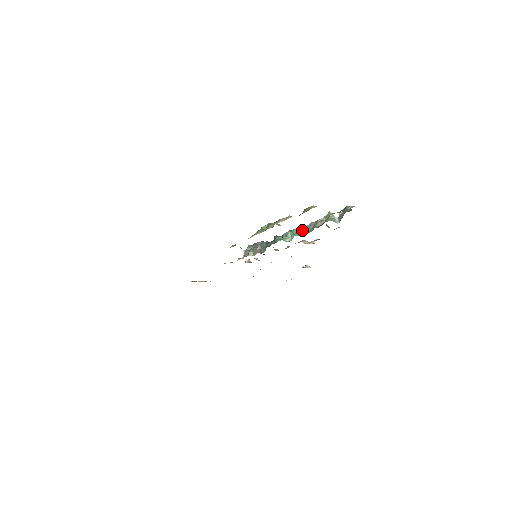
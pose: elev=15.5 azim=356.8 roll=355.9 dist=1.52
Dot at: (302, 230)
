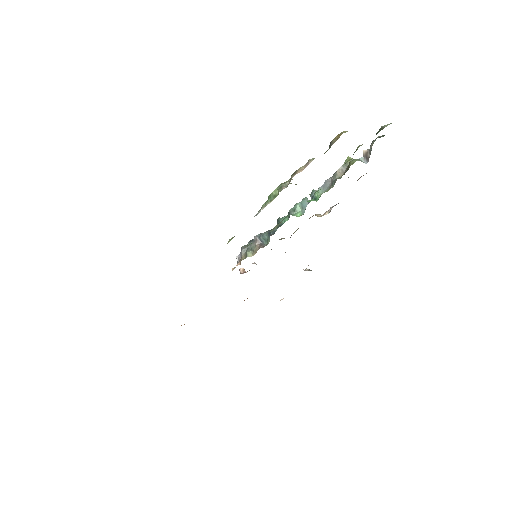
Dot at: (316, 193)
